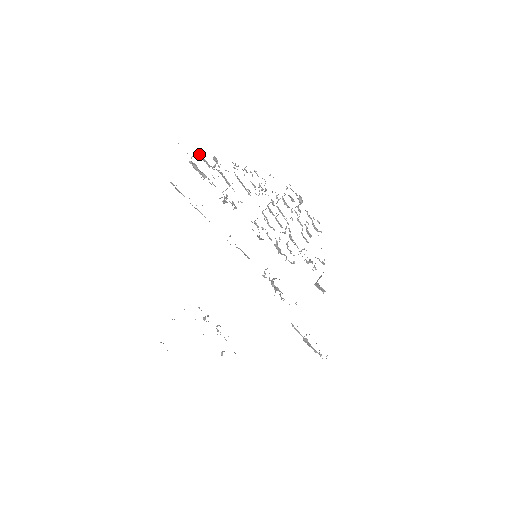
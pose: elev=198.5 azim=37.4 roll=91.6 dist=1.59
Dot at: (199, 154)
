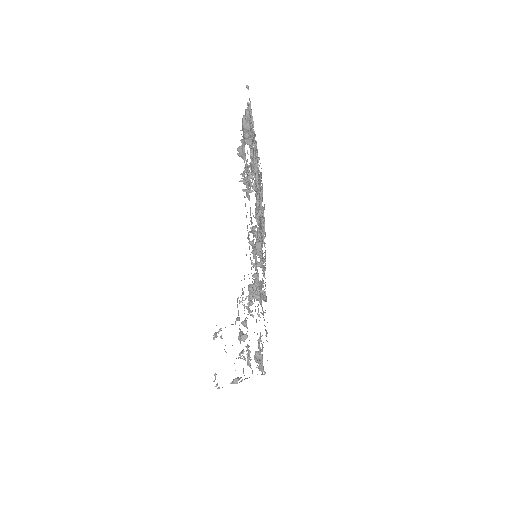
Dot at: occluded
